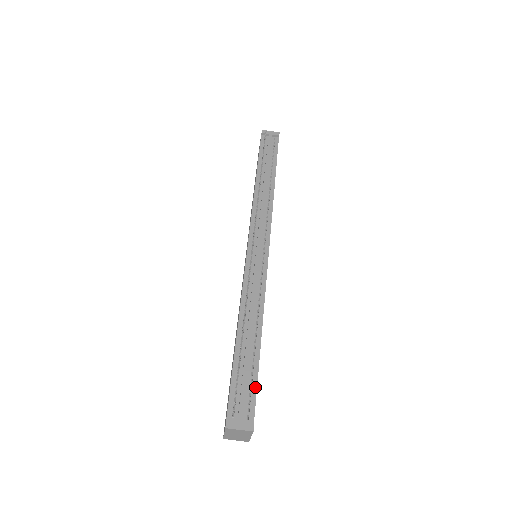
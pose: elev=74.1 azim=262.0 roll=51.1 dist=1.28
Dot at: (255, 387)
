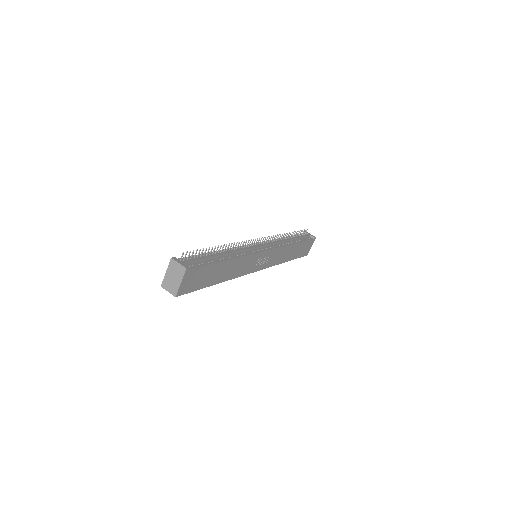
Dot at: (205, 265)
